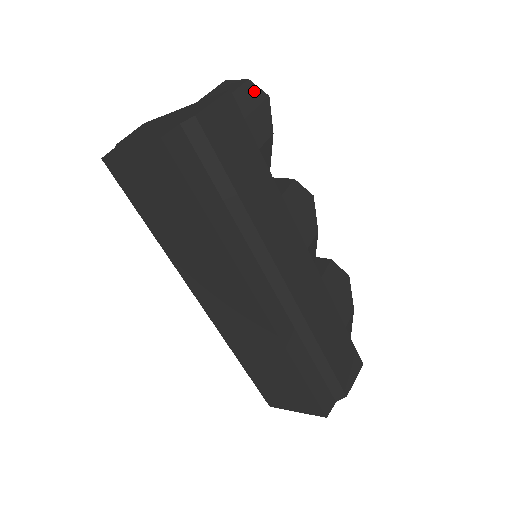
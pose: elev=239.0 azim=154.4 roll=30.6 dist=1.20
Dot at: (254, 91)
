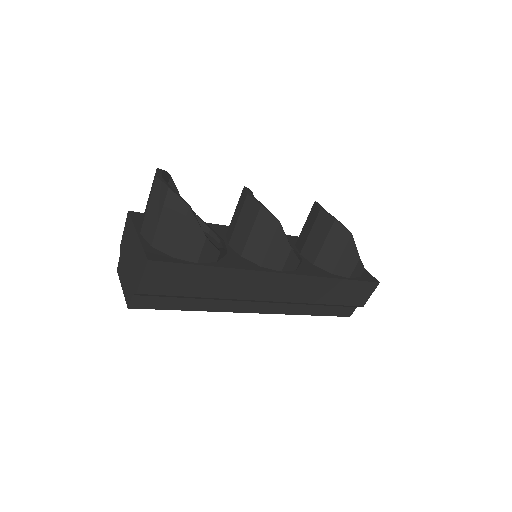
Dot at: (176, 205)
